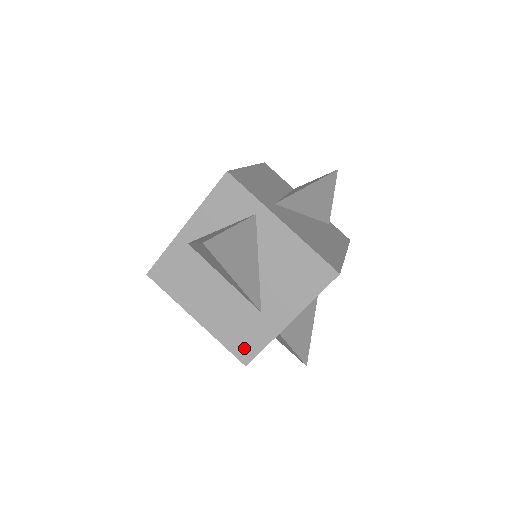
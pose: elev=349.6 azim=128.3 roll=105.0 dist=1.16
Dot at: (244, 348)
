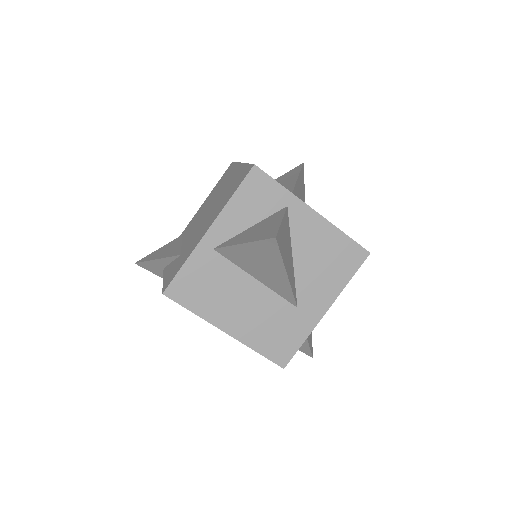
Dot at: (281, 350)
